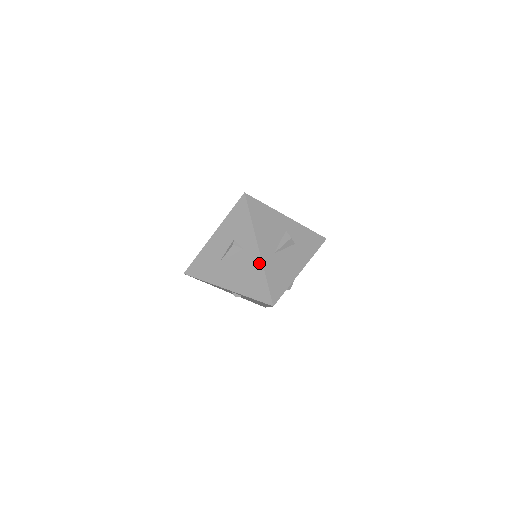
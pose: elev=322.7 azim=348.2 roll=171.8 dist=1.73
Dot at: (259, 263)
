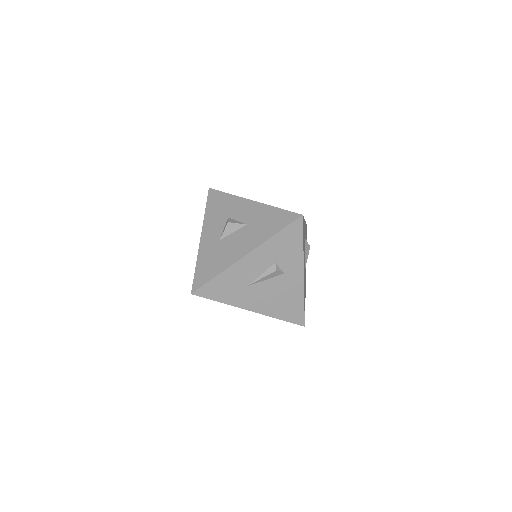
Dot at: (300, 288)
